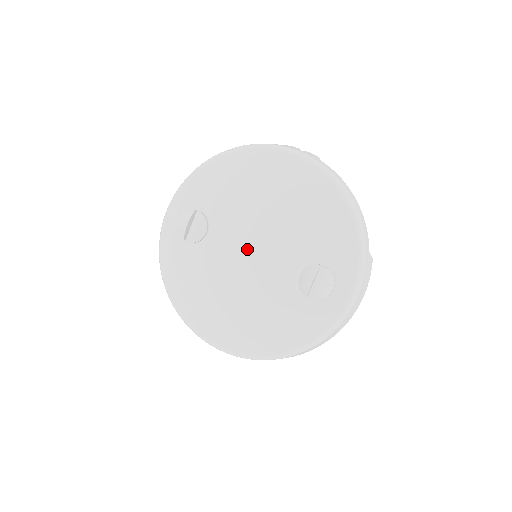
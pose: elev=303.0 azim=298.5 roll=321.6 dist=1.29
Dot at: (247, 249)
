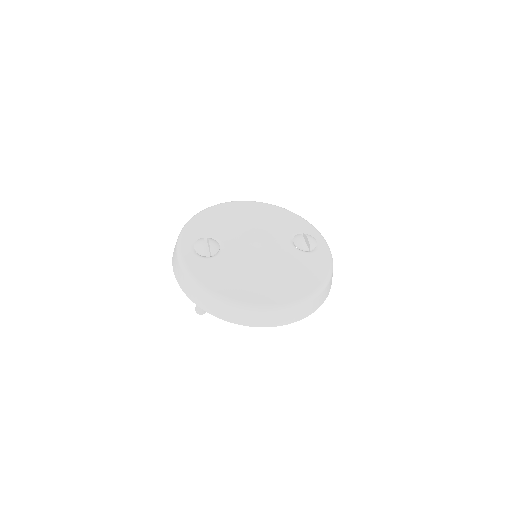
Dot at: (254, 241)
